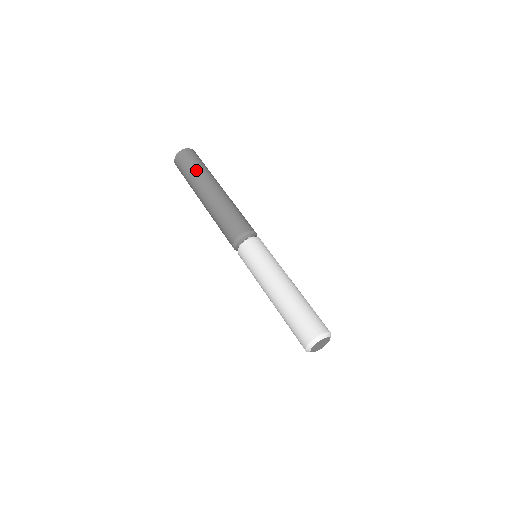
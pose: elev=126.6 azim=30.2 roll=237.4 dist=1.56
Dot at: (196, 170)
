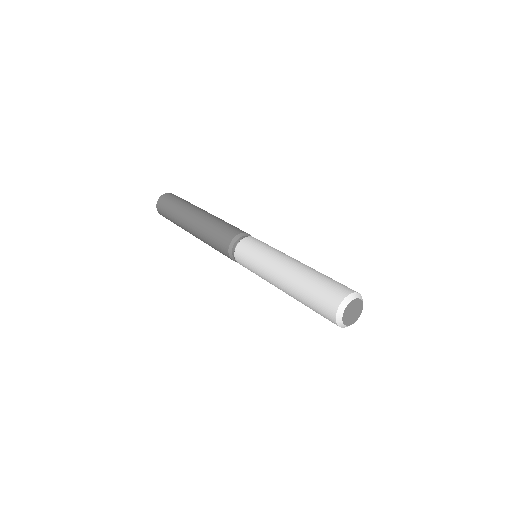
Dot at: (176, 207)
